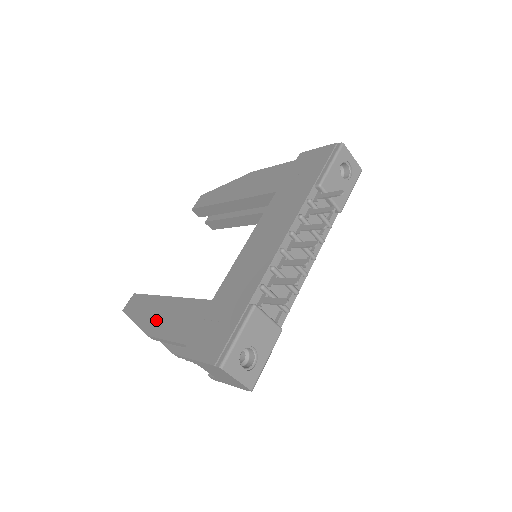
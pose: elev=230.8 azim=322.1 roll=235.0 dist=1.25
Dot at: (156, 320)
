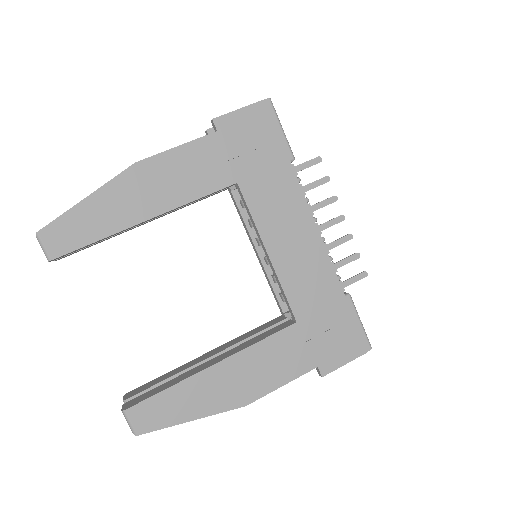
Dot at: (237, 389)
